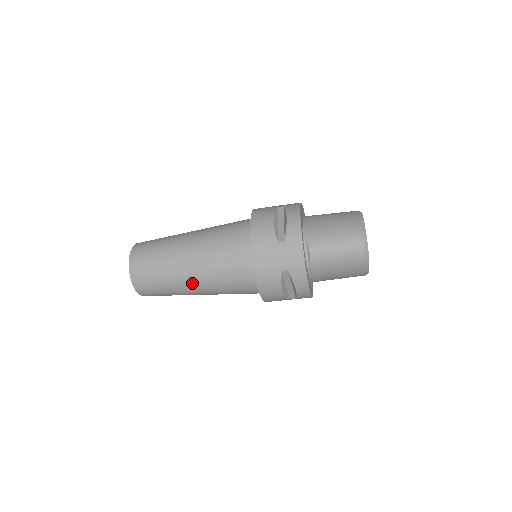
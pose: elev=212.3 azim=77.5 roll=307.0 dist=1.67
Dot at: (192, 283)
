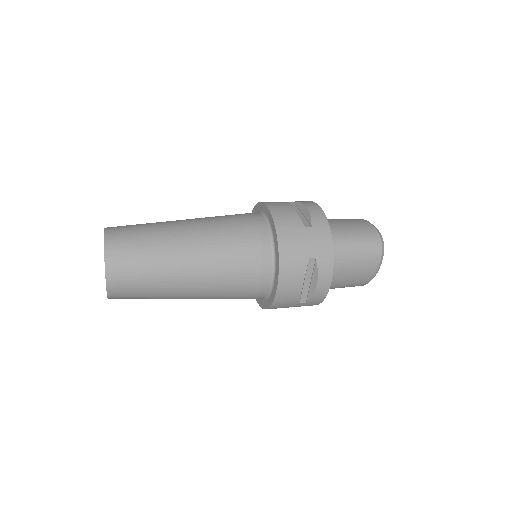
Dot at: (192, 273)
